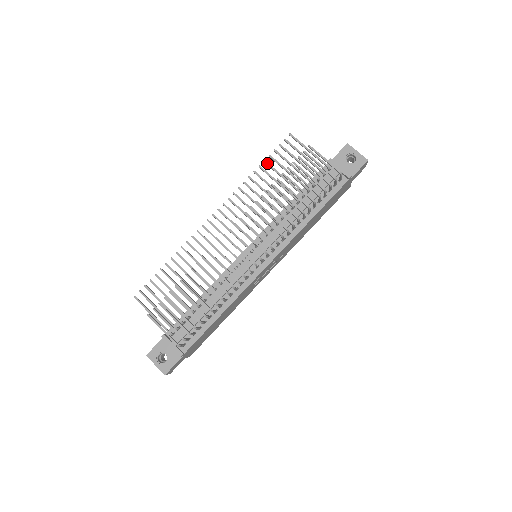
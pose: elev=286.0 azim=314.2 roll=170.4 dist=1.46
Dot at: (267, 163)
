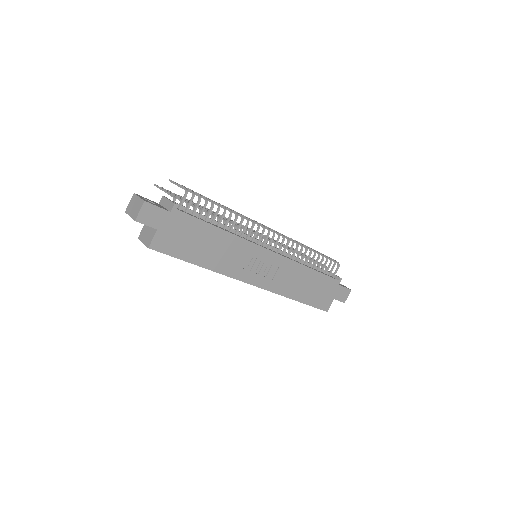
Dot at: (284, 244)
